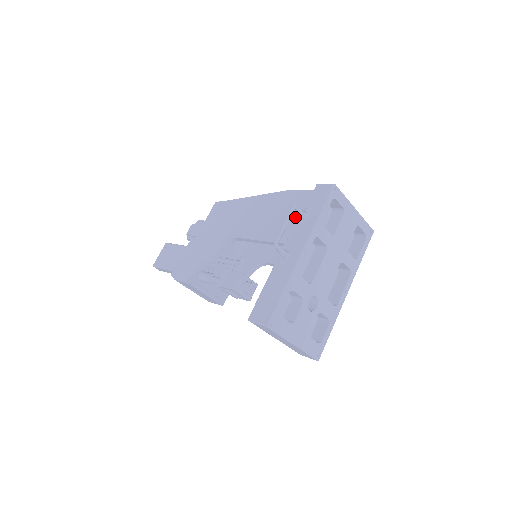
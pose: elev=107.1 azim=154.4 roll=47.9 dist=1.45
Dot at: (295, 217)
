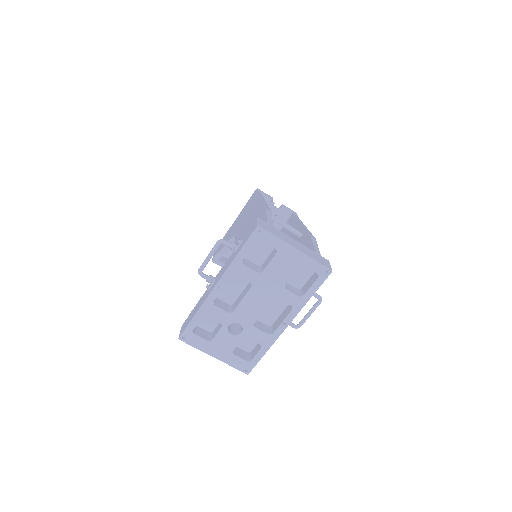
Dot at: occluded
